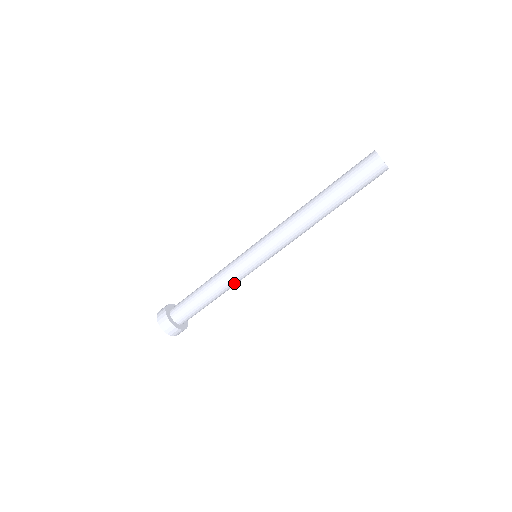
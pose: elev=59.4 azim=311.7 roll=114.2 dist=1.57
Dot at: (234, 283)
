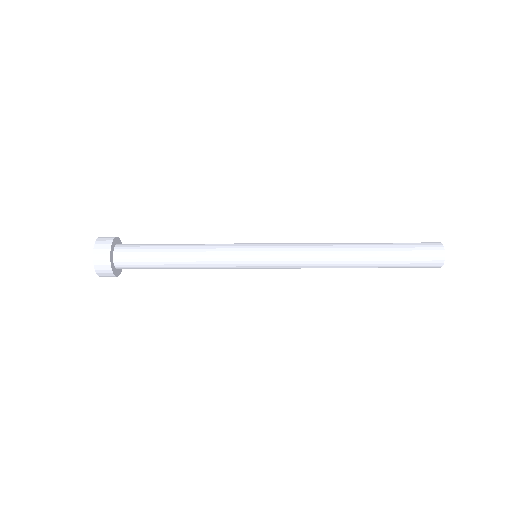
Dot at: (213, 267)
